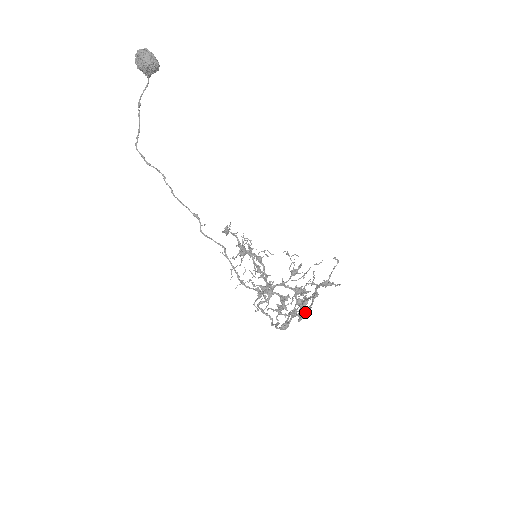
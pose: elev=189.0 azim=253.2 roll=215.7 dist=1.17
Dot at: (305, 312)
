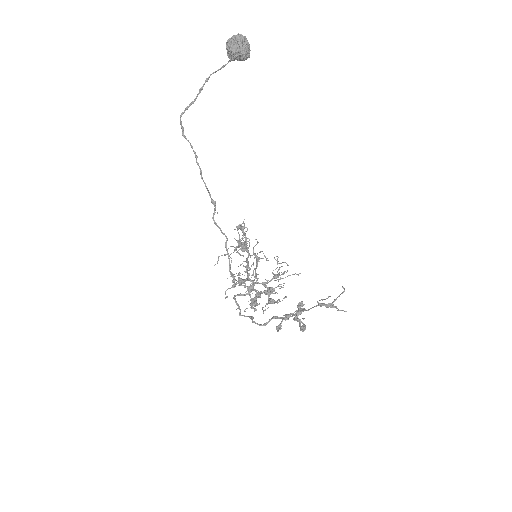
Dot at: (301, 322)
